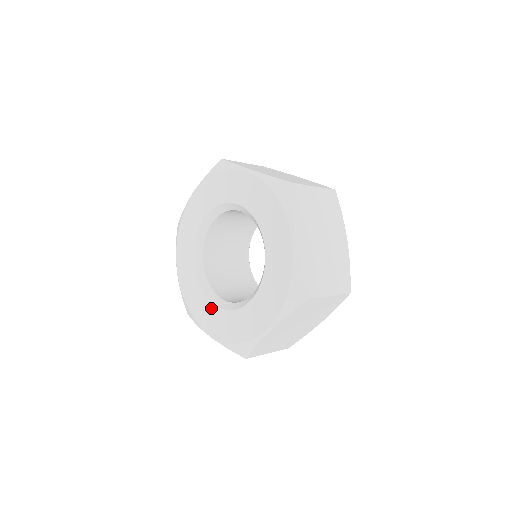
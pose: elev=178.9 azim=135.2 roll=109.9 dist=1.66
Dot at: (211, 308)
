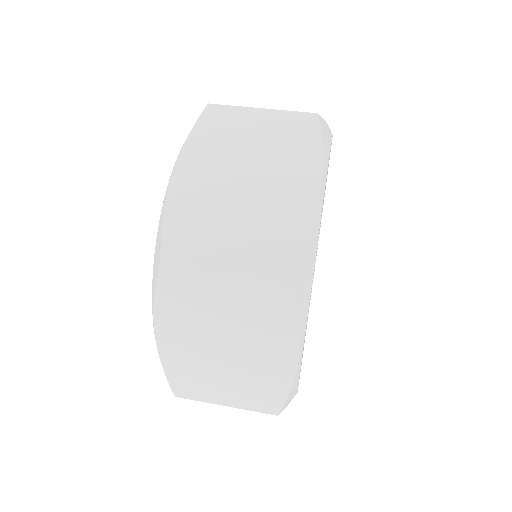
Dot at: occluded
